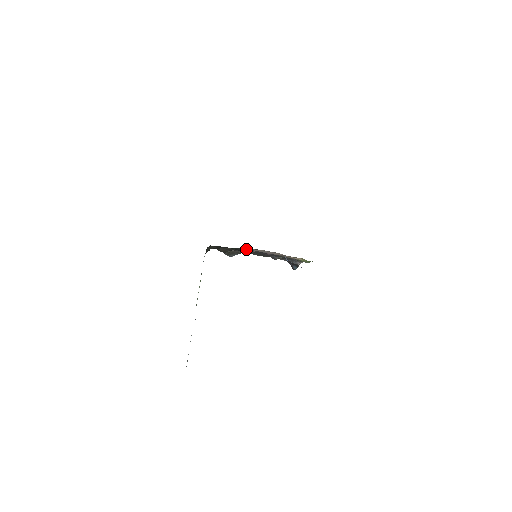
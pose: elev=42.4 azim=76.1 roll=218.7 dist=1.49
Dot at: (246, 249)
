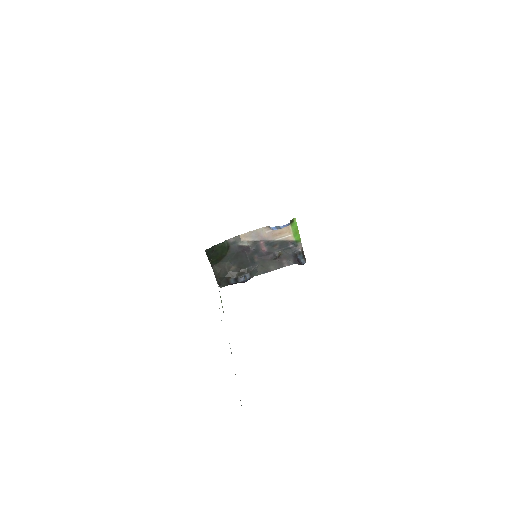
Dot at: (240, 246)
